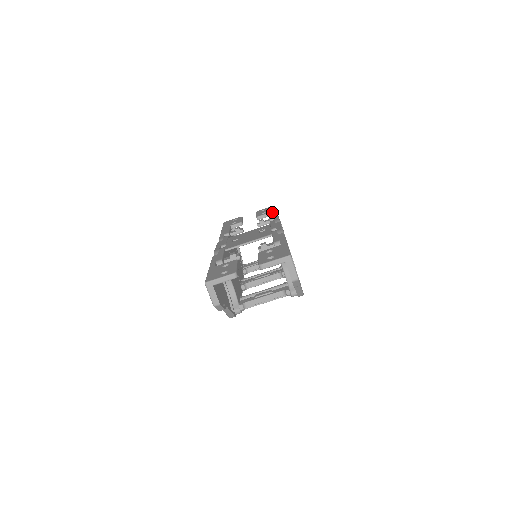
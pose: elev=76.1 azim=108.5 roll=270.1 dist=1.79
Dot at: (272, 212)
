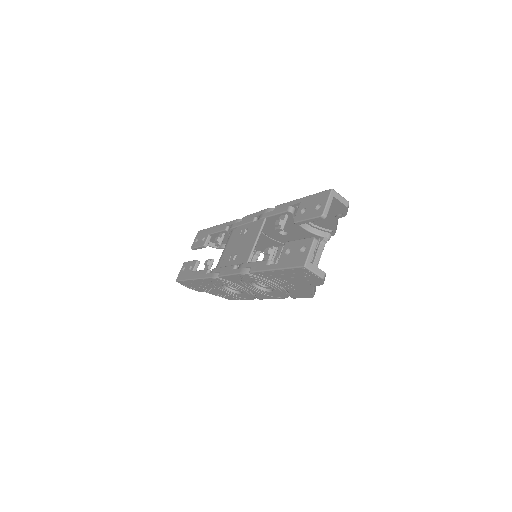
Dot at: (212, 230)
